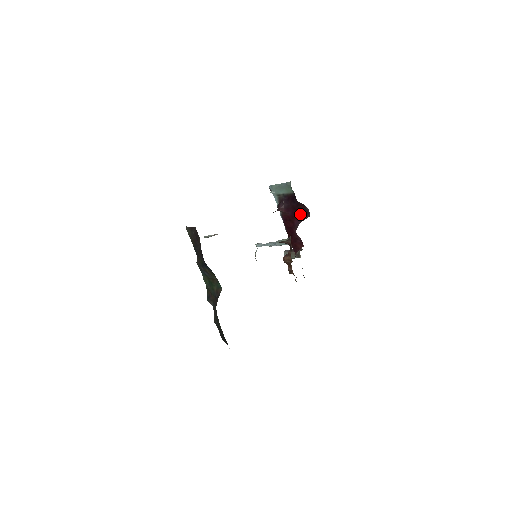
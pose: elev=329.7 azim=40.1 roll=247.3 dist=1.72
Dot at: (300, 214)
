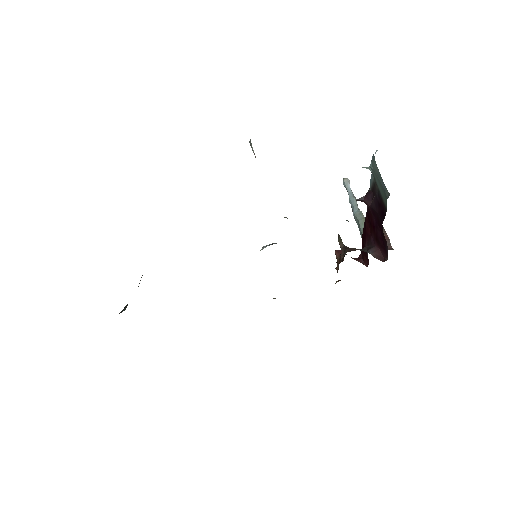
Dot at: (380, 240)
